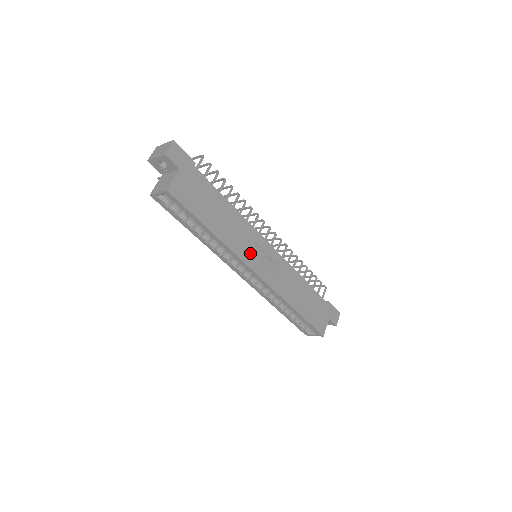
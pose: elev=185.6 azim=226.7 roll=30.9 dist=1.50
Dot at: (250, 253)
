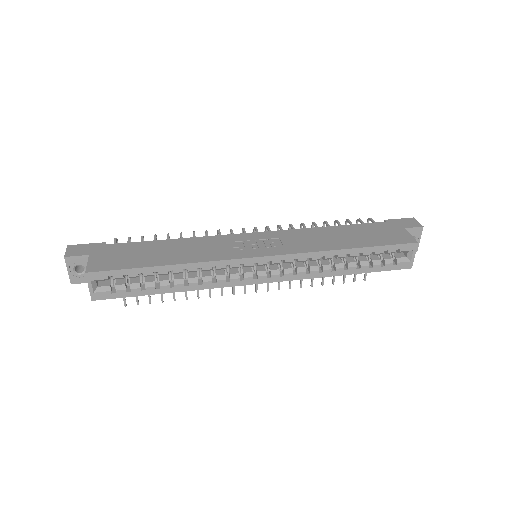
Dot at: (233, 251)
